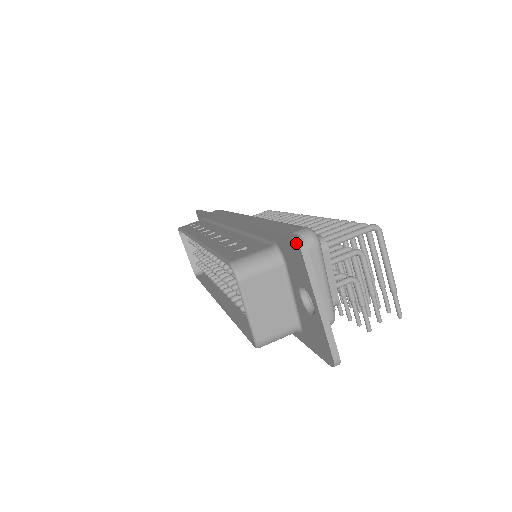
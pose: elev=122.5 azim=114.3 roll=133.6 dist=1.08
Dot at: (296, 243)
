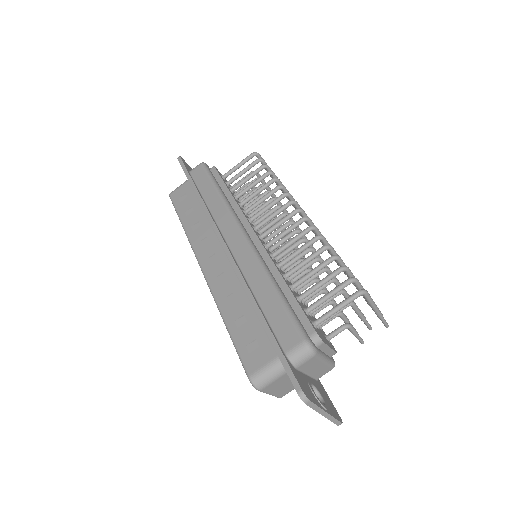
Dot at: (300, 398)
